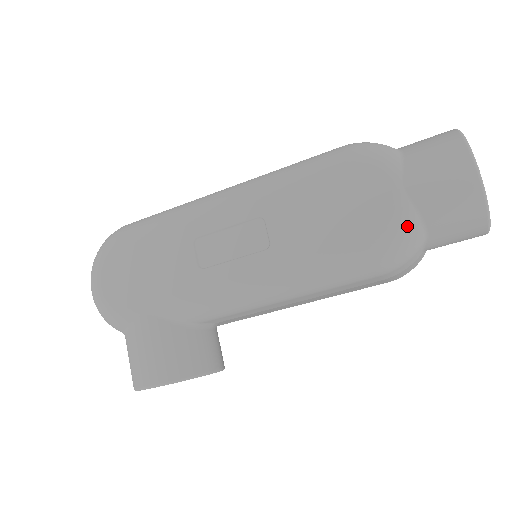
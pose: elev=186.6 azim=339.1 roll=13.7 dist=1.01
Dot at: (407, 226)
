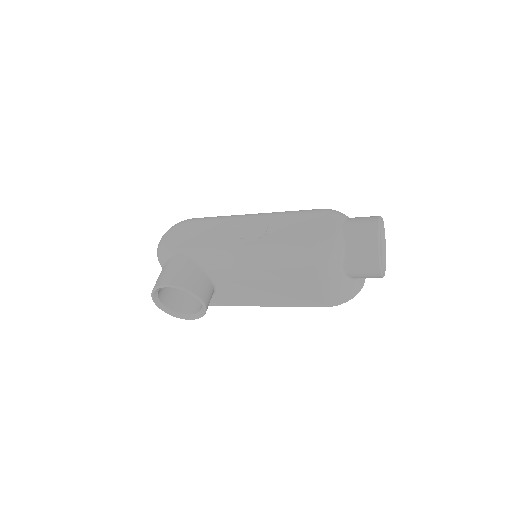
Dot at: (336, 242)
